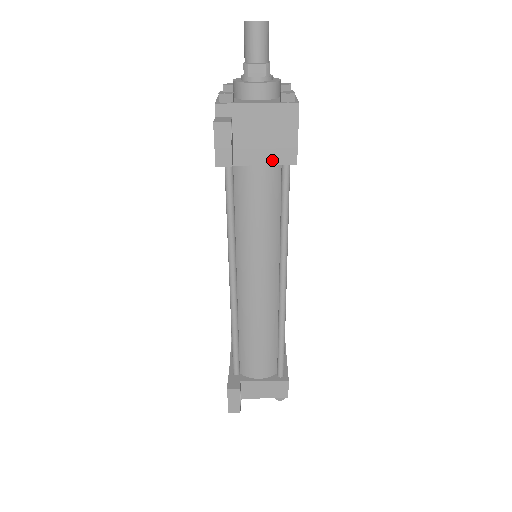
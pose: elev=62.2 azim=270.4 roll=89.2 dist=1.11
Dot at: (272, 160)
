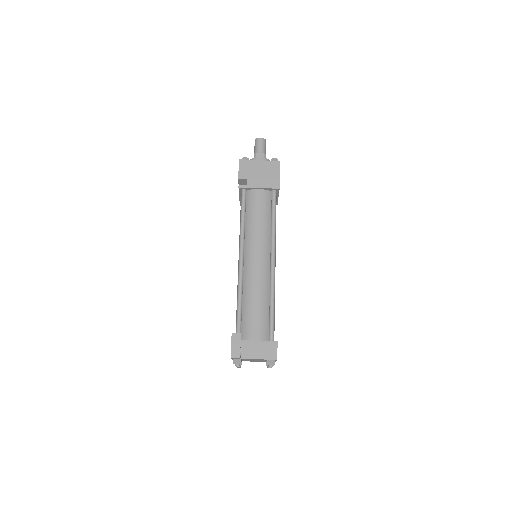
Dot at: (267, 186)
